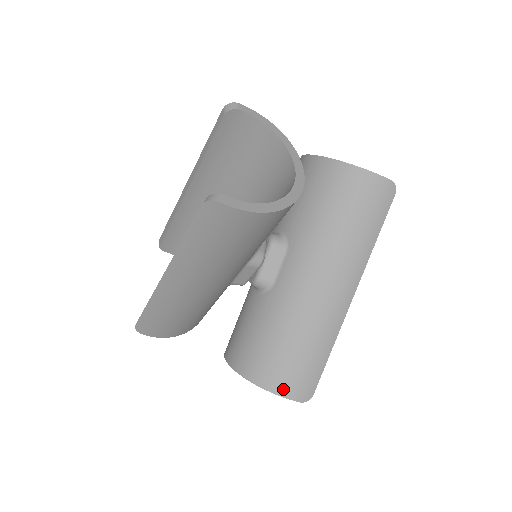
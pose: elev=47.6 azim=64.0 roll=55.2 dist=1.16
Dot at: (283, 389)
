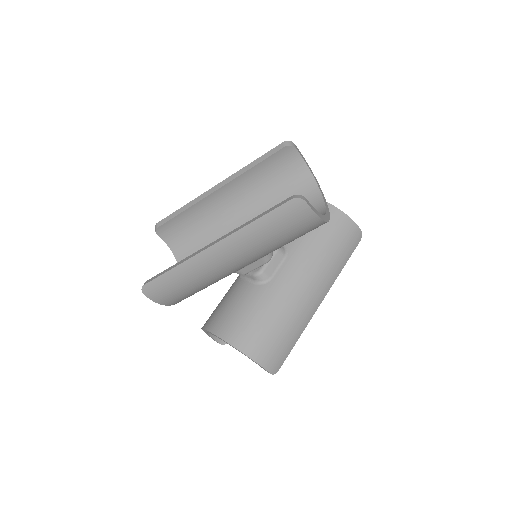
Dot at: (263, 360)
